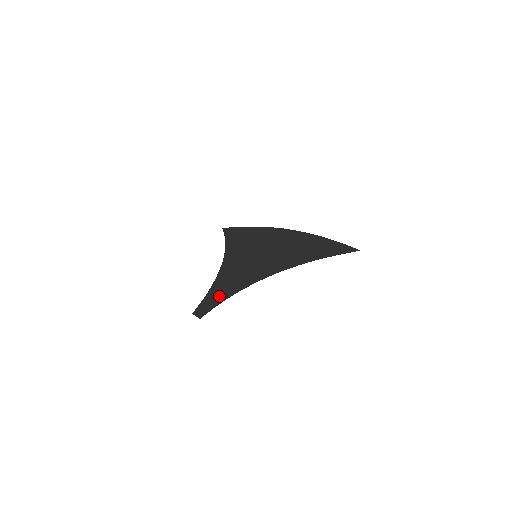
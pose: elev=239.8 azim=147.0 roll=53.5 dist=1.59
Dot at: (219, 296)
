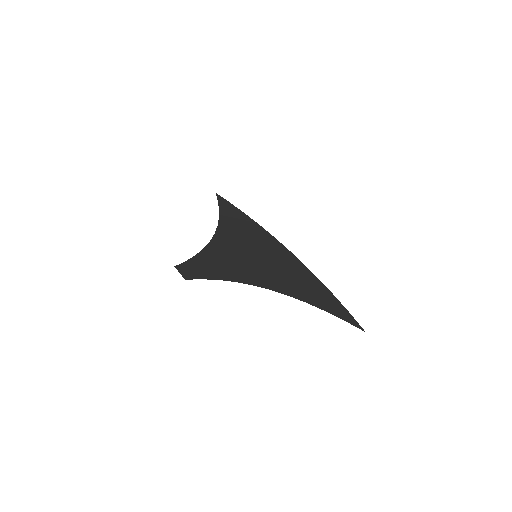
Dot at: (211, 270)
